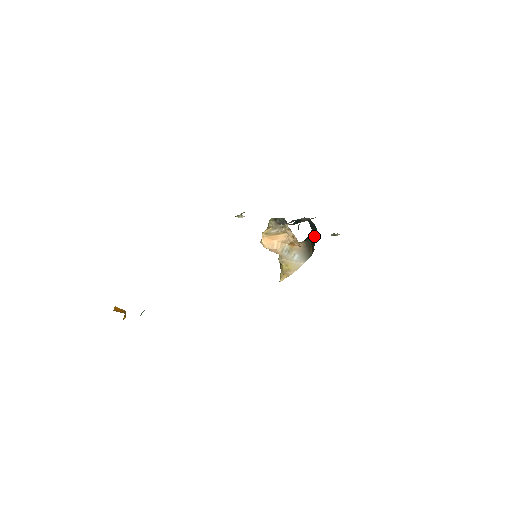
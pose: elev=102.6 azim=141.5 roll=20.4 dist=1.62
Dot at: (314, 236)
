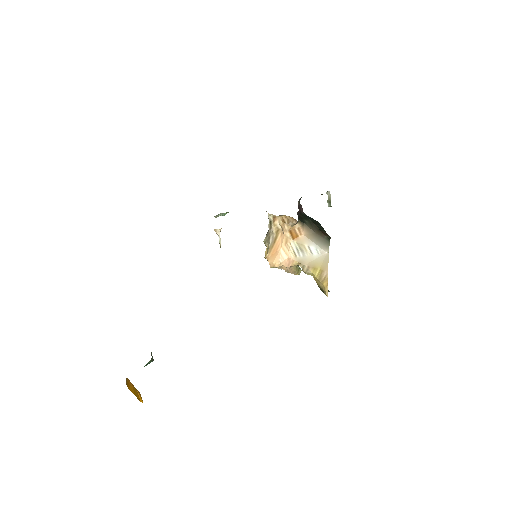
Dot at: (315, 221)
